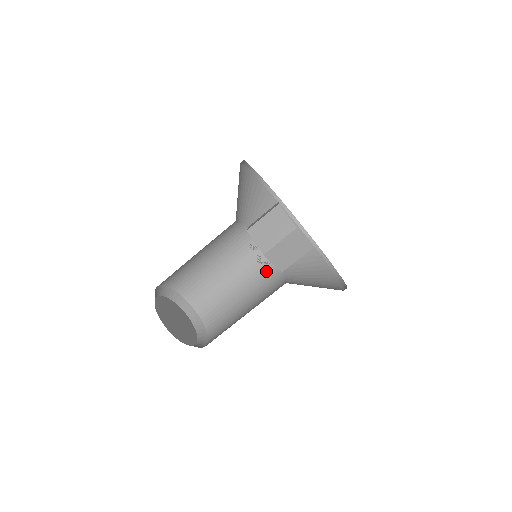
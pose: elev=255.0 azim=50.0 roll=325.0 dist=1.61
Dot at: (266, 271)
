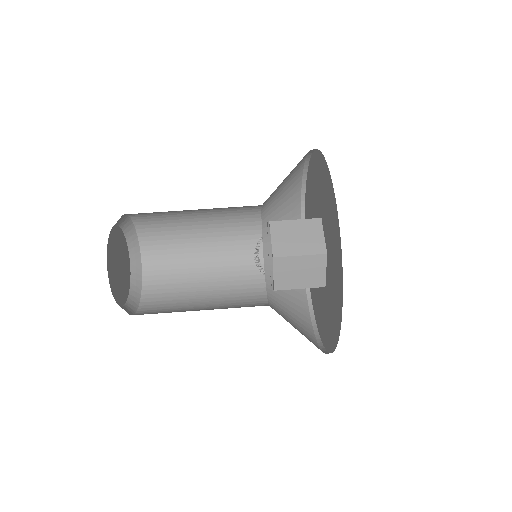
Dot at: (250, 306)
